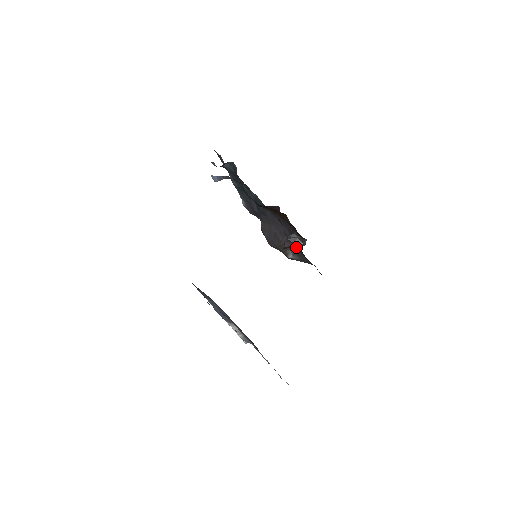
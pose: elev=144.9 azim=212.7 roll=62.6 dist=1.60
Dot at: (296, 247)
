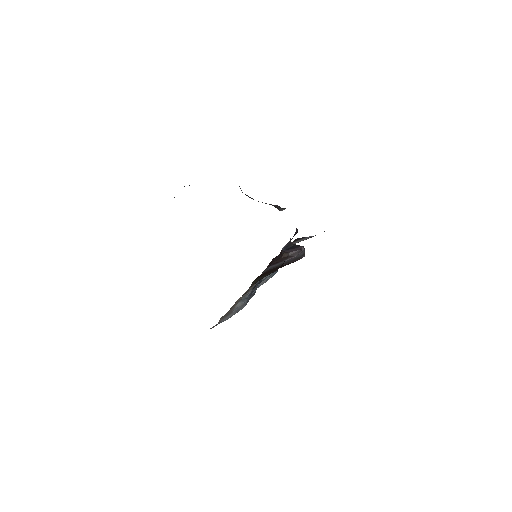
Dot at: (296, 253)
